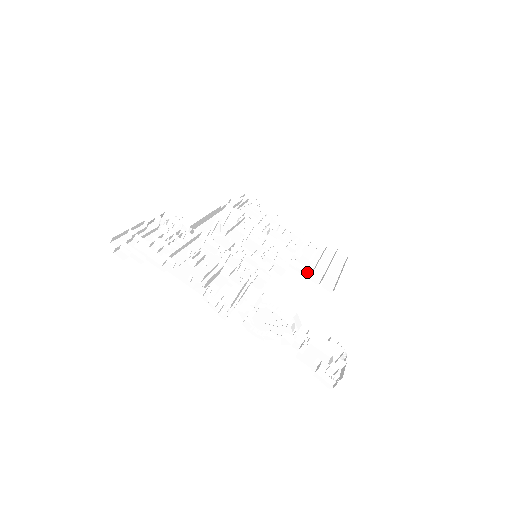
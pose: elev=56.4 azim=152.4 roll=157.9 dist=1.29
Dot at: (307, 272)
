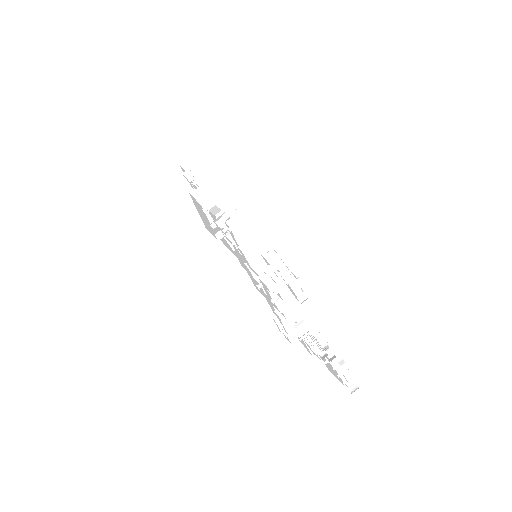
Dot at: occluded
